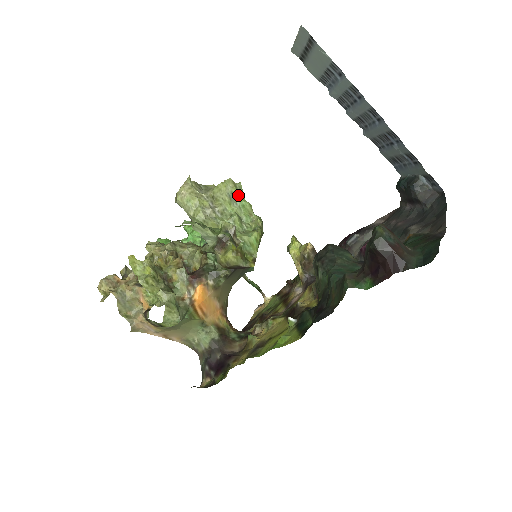
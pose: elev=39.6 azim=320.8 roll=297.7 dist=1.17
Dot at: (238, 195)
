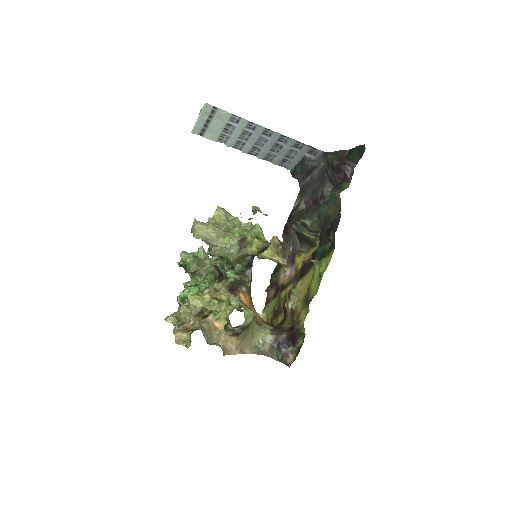
Dot at: (228, 214)
